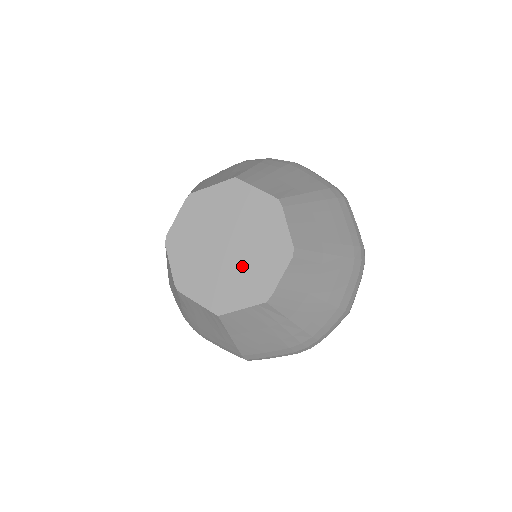
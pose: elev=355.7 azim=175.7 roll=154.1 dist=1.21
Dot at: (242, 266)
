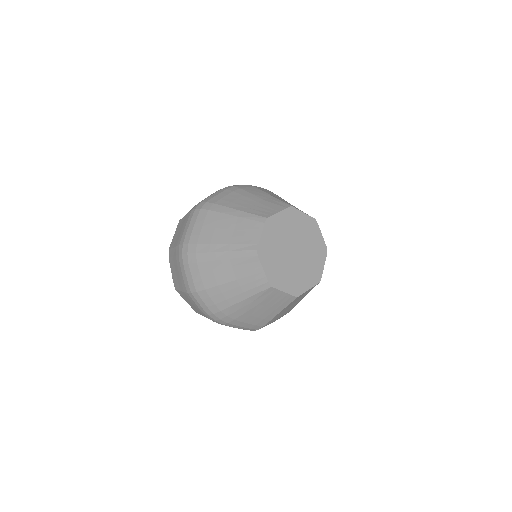
Dot at: (305, 263)
